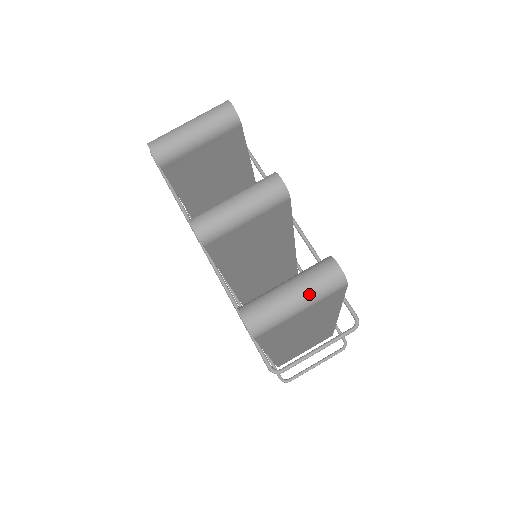
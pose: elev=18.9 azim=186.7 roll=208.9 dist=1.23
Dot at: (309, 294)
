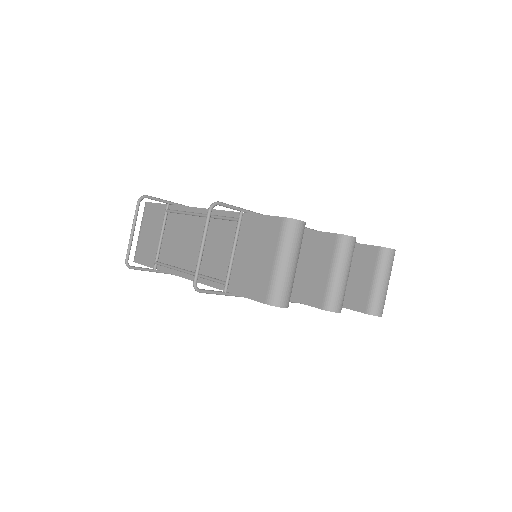
Dot at: occluded
